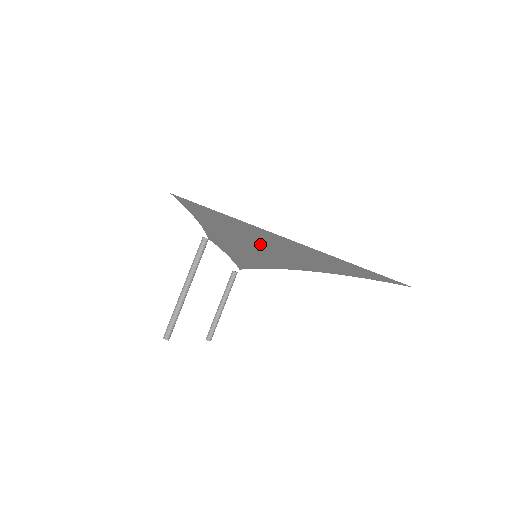
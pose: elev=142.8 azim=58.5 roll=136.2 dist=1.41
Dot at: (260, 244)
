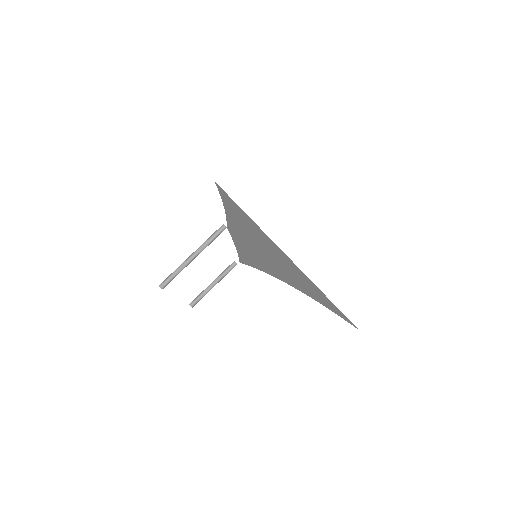
Dot at: (263, 248)
